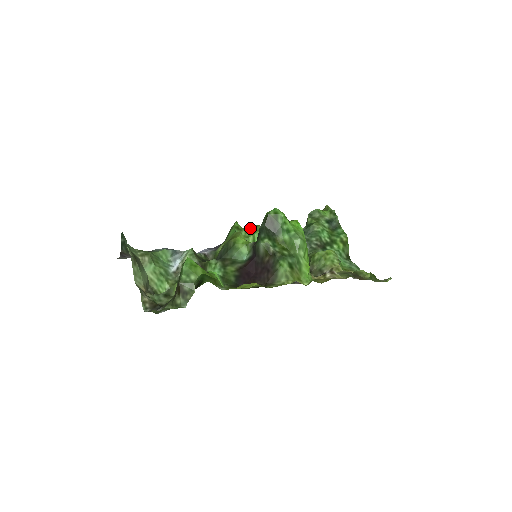
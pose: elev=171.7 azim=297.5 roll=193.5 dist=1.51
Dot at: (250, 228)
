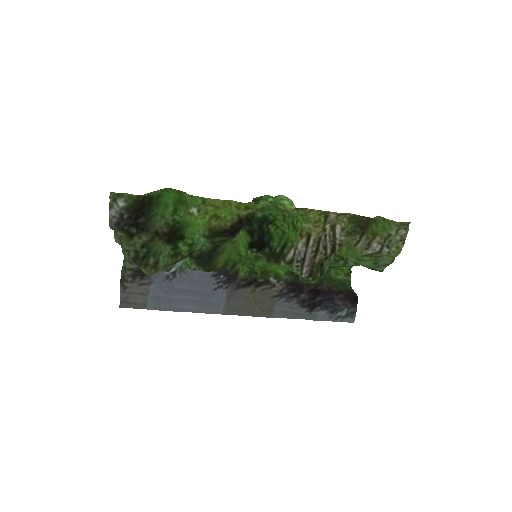
Dot at: (256, 259)
